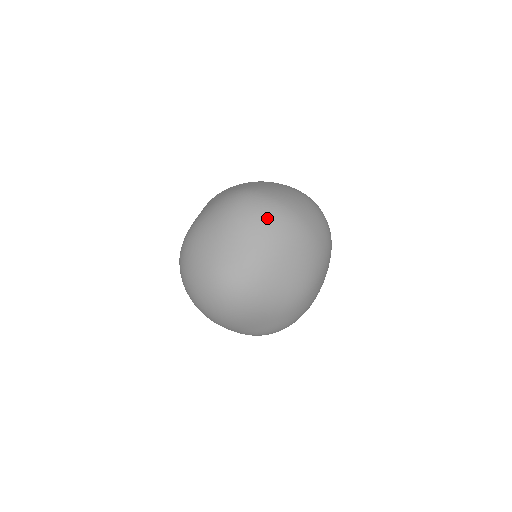
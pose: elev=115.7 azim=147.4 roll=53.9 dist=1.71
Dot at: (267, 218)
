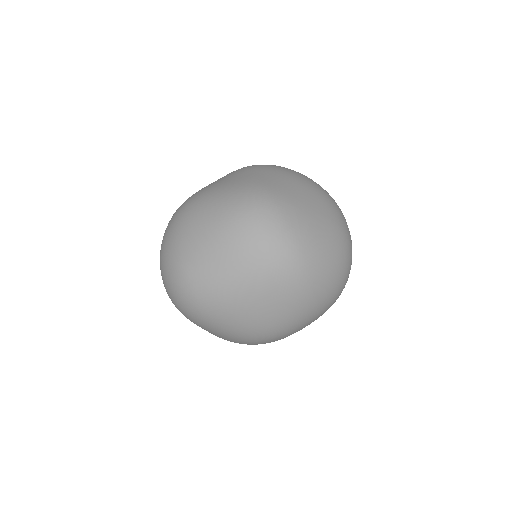
Dot at: (265, 250)
